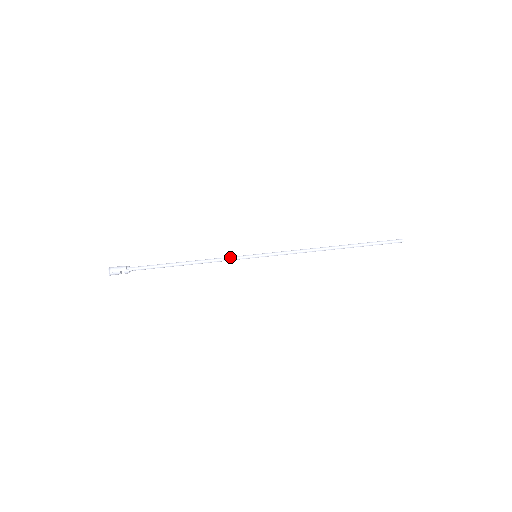
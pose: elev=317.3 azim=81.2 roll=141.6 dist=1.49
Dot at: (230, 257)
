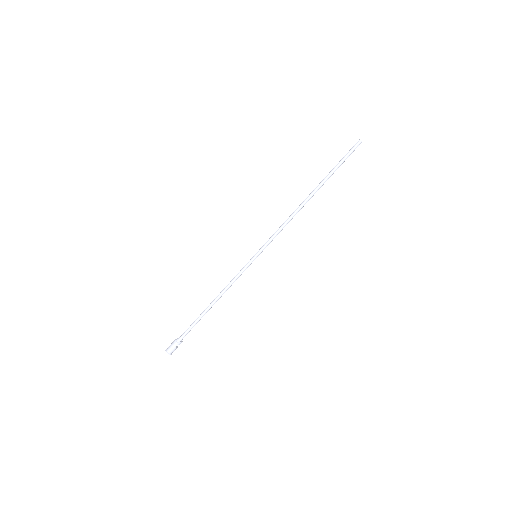
Dot at: (238, 274)
